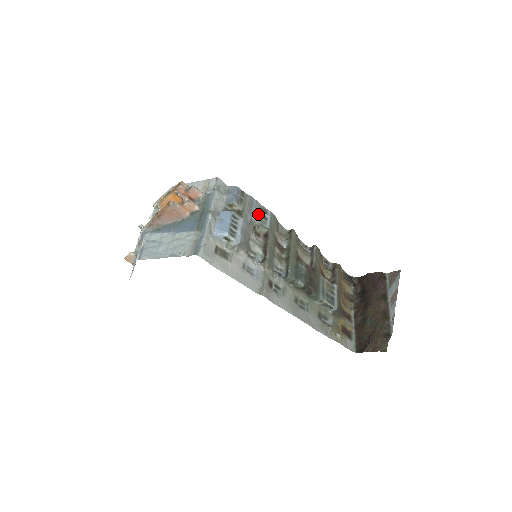
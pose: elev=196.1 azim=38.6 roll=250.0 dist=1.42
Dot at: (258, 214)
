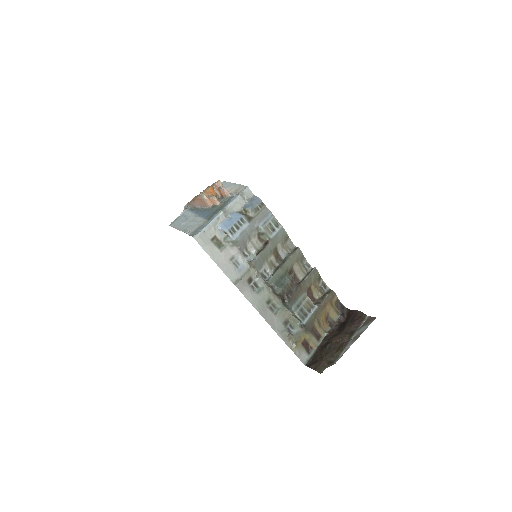
Dot at: (268, 225)
